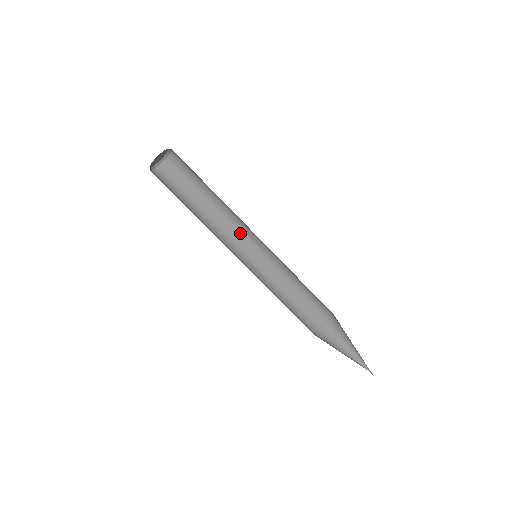
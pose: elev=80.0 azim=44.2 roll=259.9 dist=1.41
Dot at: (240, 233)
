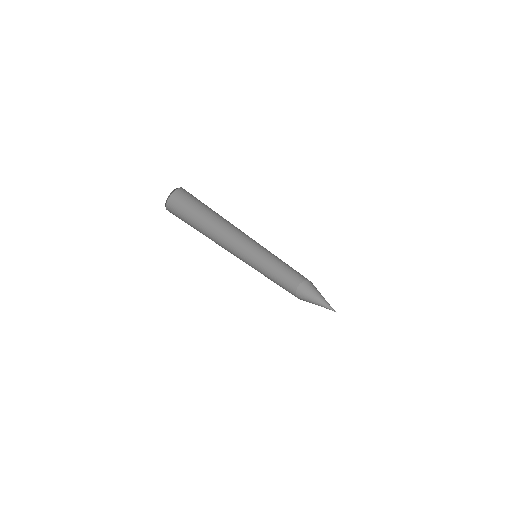
Dot at: (243, 236)
